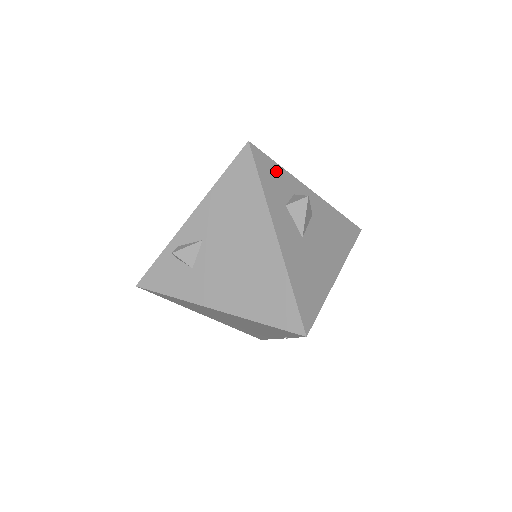
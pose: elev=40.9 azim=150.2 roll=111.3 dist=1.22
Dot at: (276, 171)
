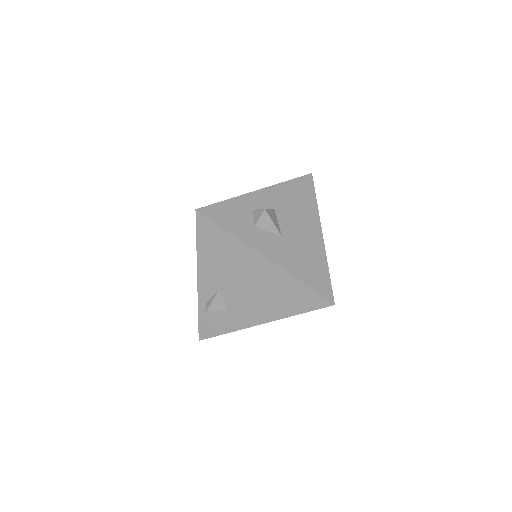
Dot at: (229, 208)
